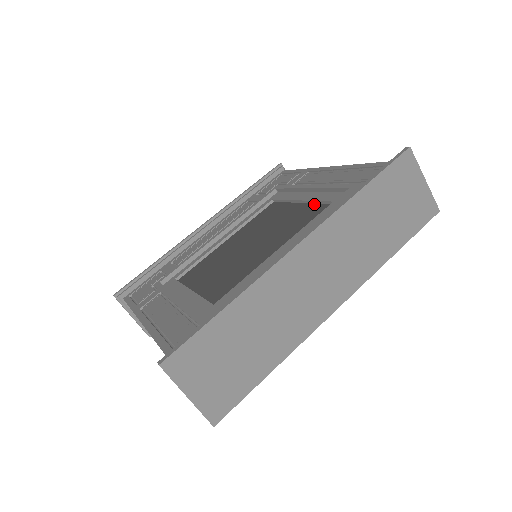
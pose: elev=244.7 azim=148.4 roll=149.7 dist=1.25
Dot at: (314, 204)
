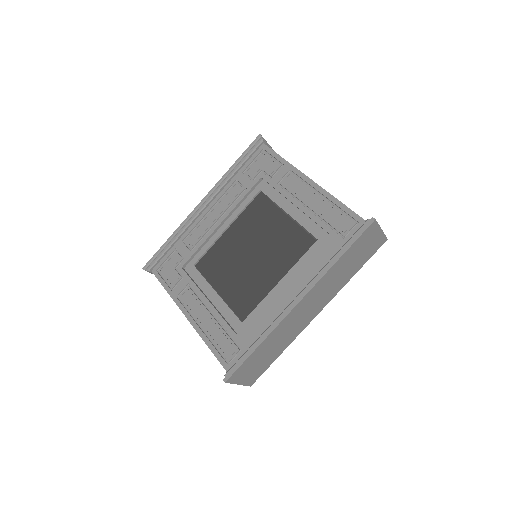
Dot at: occluded
